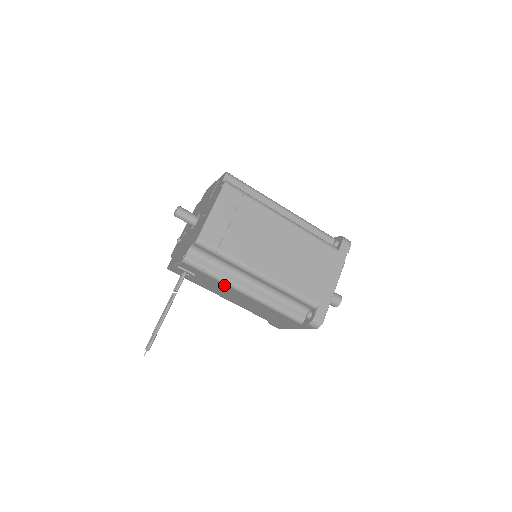
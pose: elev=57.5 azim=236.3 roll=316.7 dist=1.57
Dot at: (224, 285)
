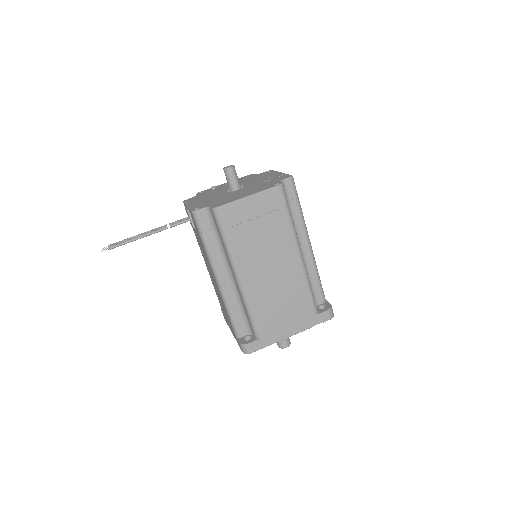
Dot at: (207, 257)
